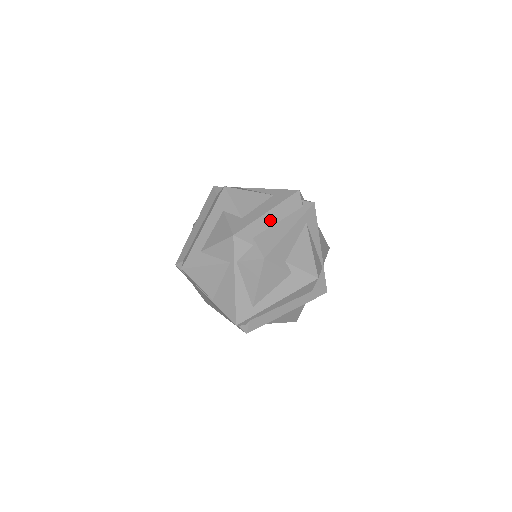
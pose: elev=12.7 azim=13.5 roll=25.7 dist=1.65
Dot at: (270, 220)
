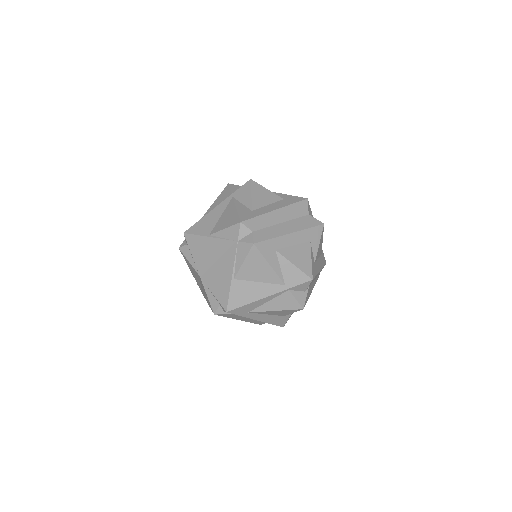
Dot at: occluded
